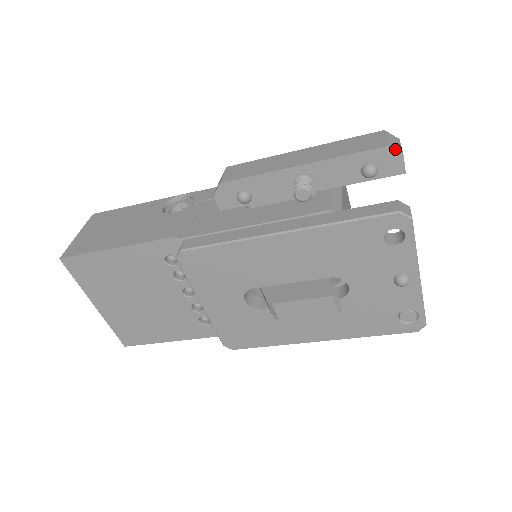
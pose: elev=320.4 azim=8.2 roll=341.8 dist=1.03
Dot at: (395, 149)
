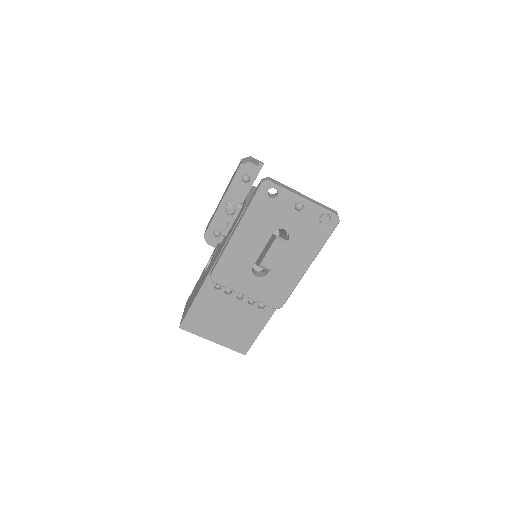
Dot at: (245, 163)
